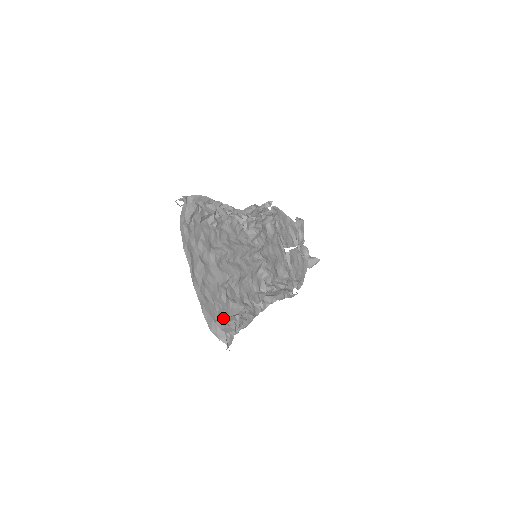
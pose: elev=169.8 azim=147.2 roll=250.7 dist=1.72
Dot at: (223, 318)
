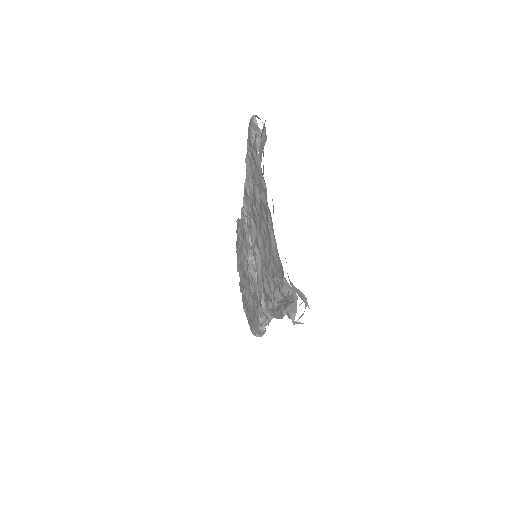
Dot at: occluded
